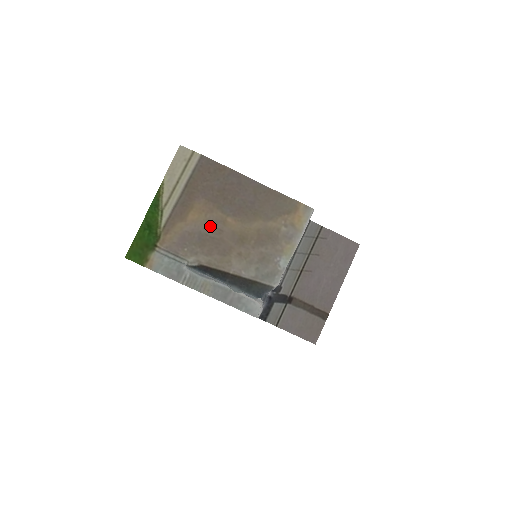
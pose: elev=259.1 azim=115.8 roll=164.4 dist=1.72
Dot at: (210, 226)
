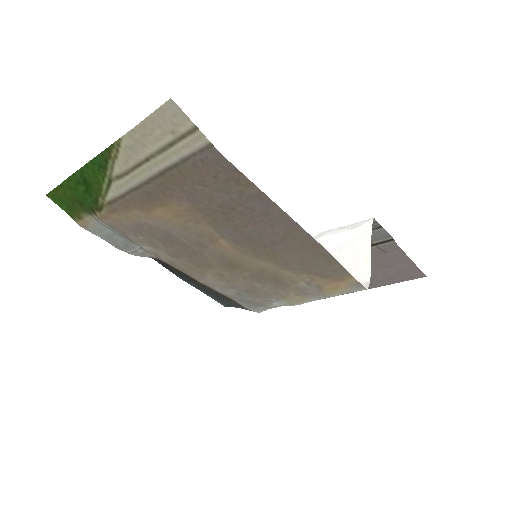
Dot at: (188, 234)
